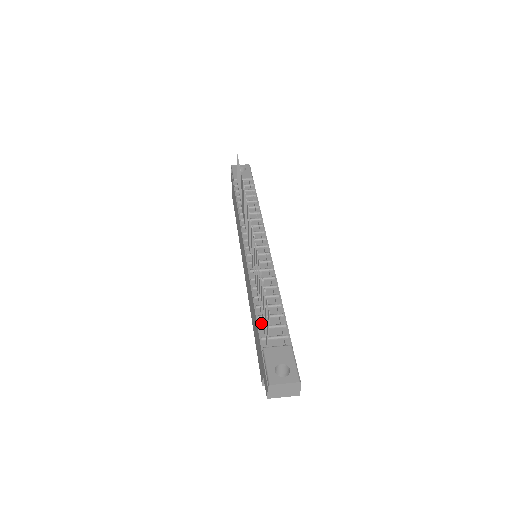
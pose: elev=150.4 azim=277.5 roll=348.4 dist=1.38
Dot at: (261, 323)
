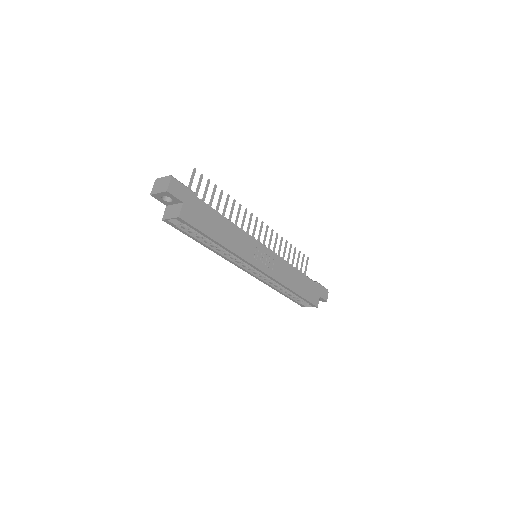
Dot at: occluded
